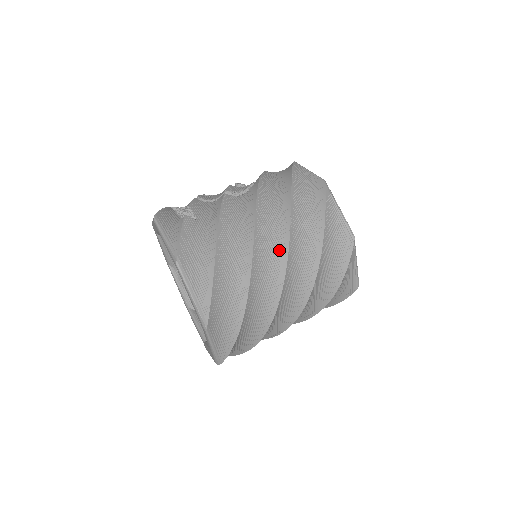
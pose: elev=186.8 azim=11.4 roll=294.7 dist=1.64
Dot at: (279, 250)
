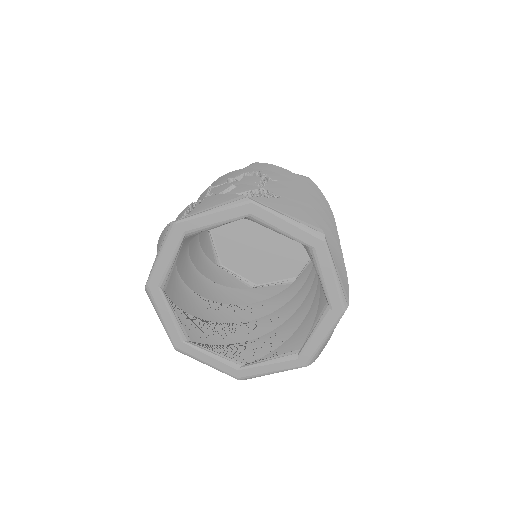
Dot at: occluded
